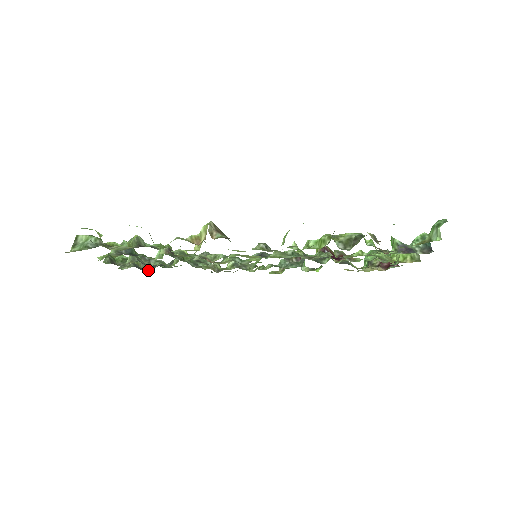
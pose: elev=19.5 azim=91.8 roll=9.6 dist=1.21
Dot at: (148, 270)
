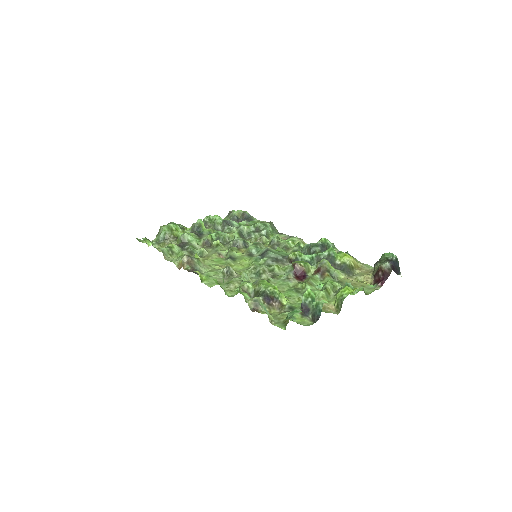
Dot at: occluded
